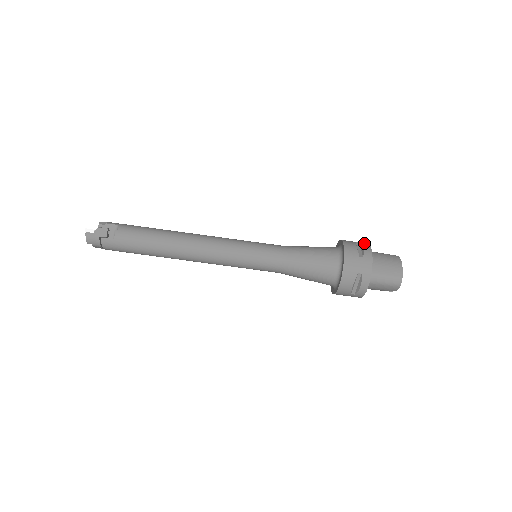
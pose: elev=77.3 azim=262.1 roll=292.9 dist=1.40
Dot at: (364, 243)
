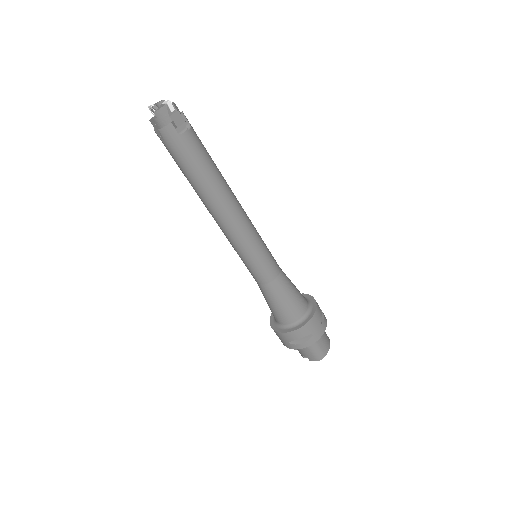
Dot at: occluded
